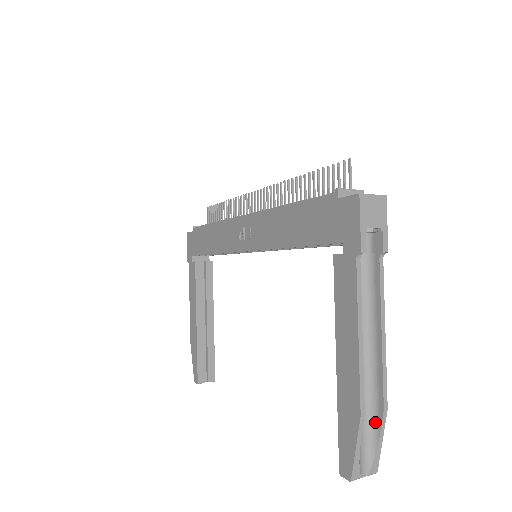
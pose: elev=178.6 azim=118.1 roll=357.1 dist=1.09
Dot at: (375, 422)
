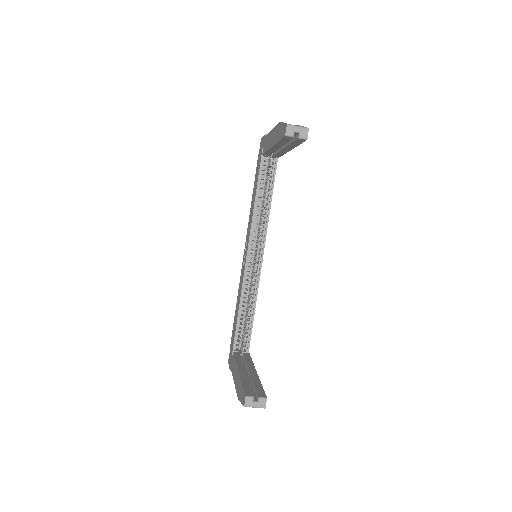
Dot at: occluded
